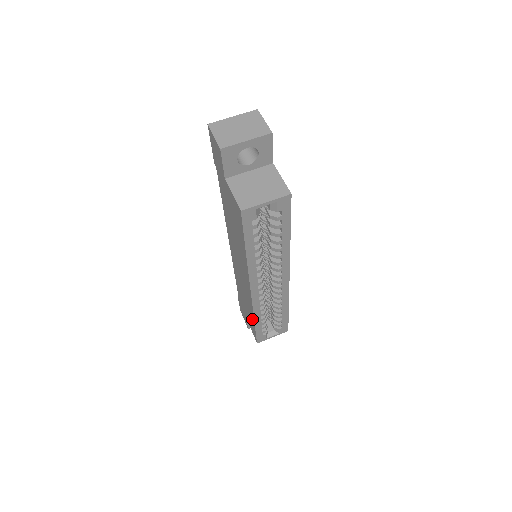
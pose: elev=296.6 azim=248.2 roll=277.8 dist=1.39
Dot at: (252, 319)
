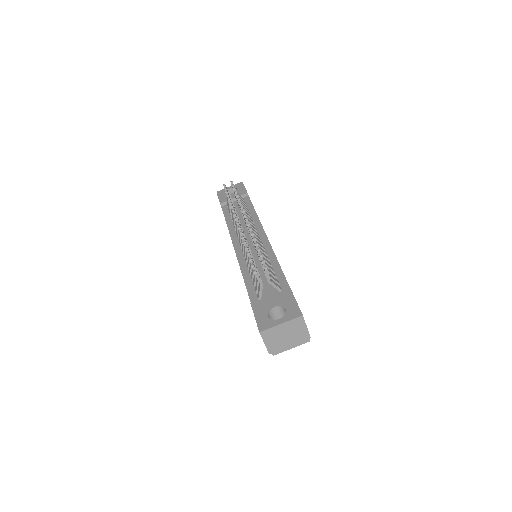
Dot at: occluded
